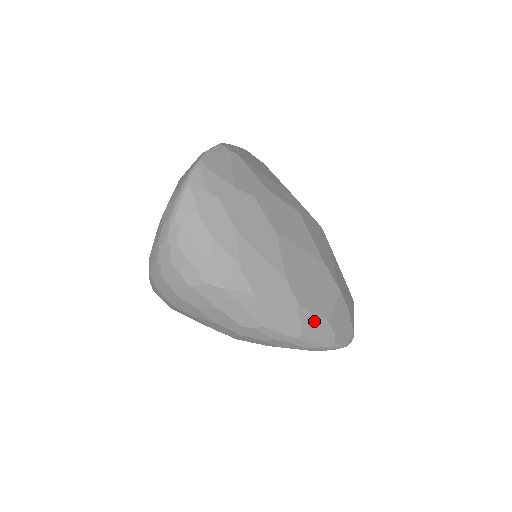
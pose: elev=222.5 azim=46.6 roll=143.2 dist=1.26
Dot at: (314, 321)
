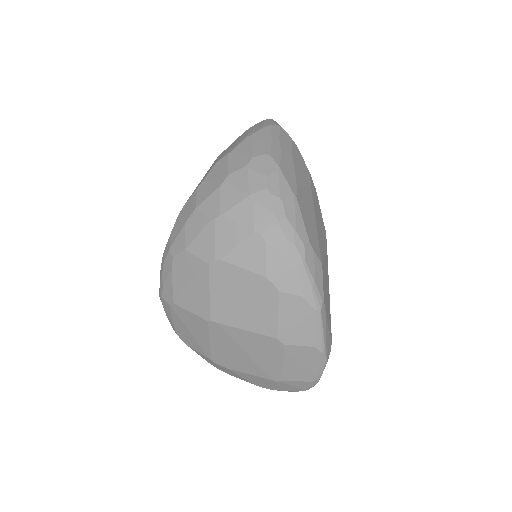
Dot at: occluded
